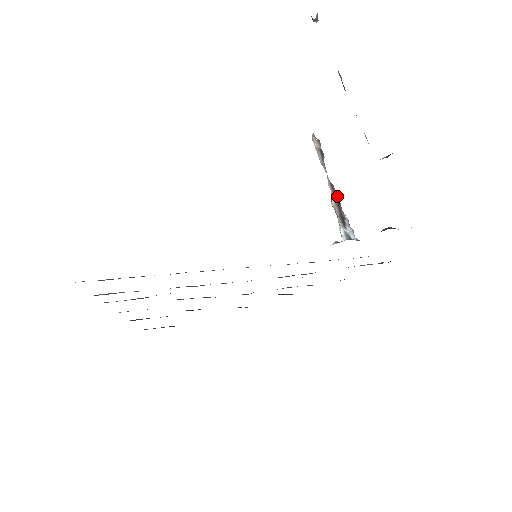
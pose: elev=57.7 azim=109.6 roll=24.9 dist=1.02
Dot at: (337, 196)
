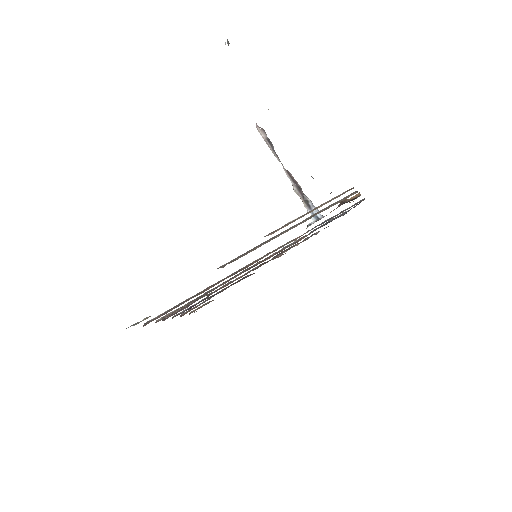
Dot at: (296, 182)
